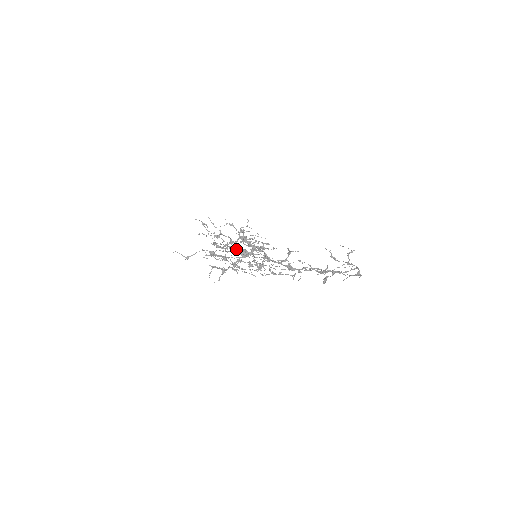
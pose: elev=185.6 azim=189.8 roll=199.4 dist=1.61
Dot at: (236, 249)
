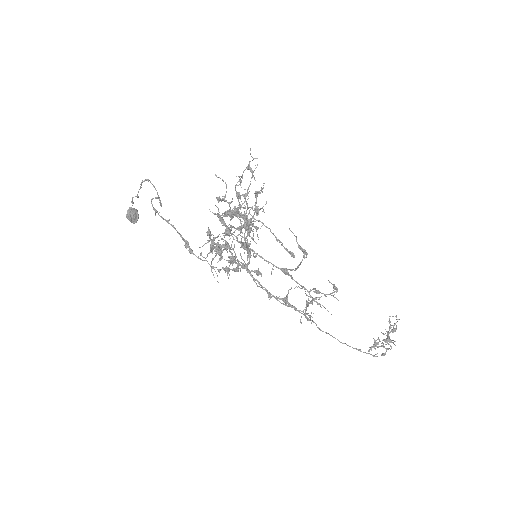
Dot at: (132, 203)
